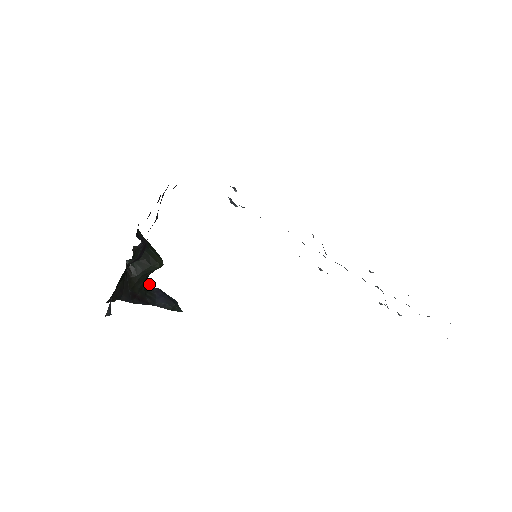
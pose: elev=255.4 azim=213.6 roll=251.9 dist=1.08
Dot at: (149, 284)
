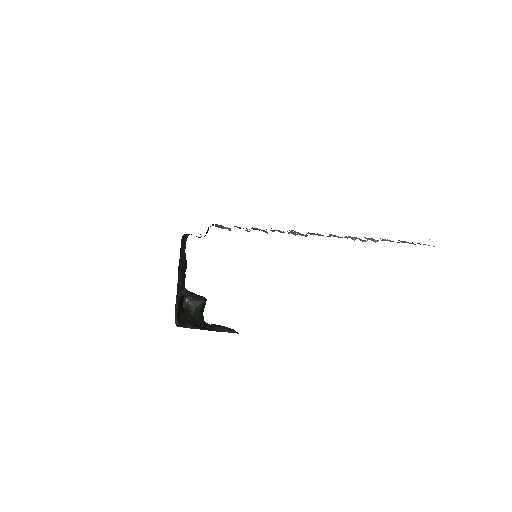
Dot at: (207, 323)
